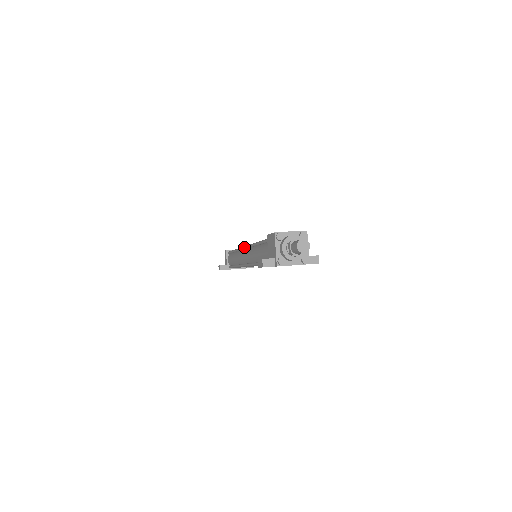
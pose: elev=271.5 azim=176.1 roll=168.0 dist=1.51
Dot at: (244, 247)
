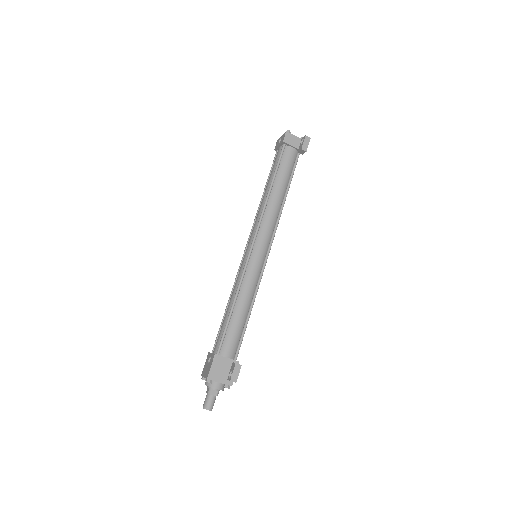
Dot at: (245, 250)
